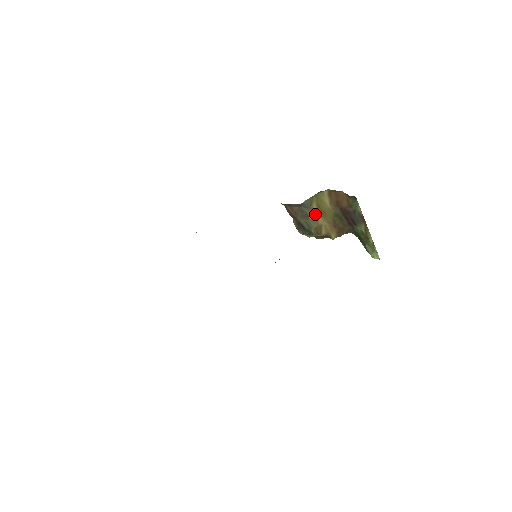
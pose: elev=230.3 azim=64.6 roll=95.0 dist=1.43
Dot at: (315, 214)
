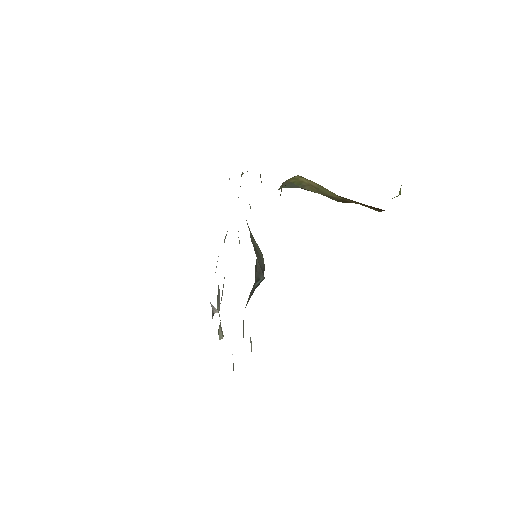
Dot at: (320, 189)
